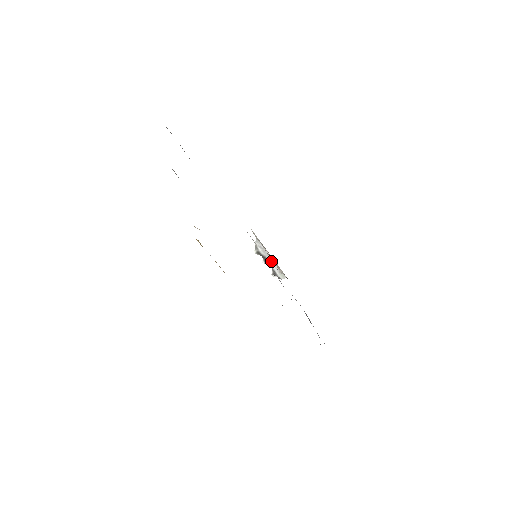
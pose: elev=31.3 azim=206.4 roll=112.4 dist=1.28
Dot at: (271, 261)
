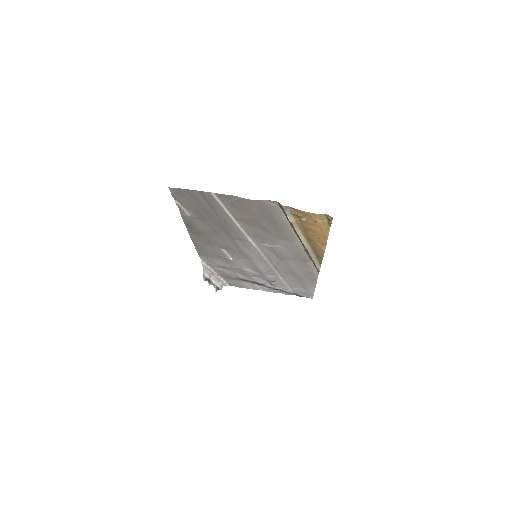
Dot at: (214, 280)
